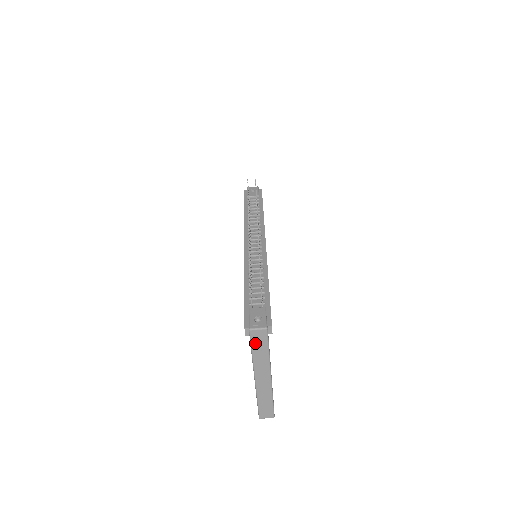
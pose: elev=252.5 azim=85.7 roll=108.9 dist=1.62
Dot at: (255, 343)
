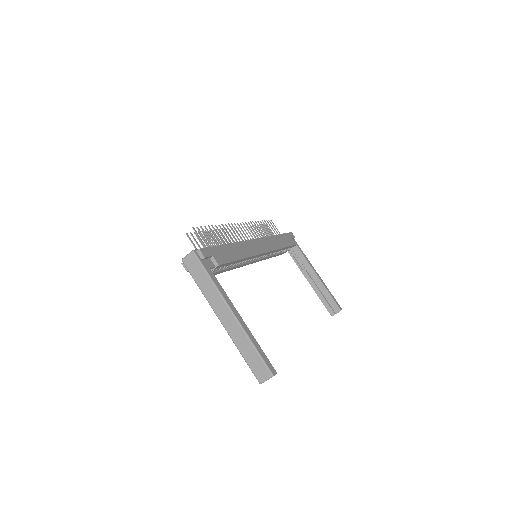
Dot at: (194, 273)
